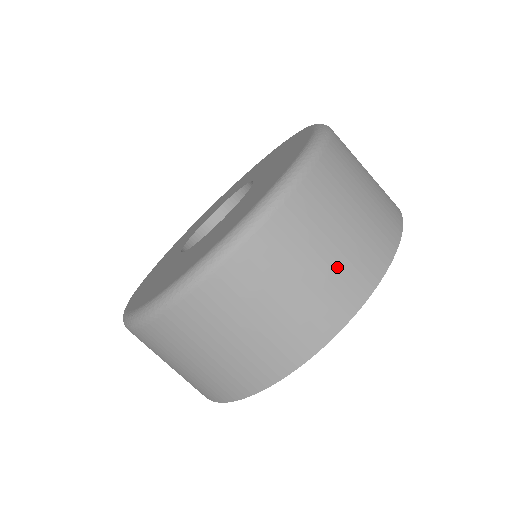
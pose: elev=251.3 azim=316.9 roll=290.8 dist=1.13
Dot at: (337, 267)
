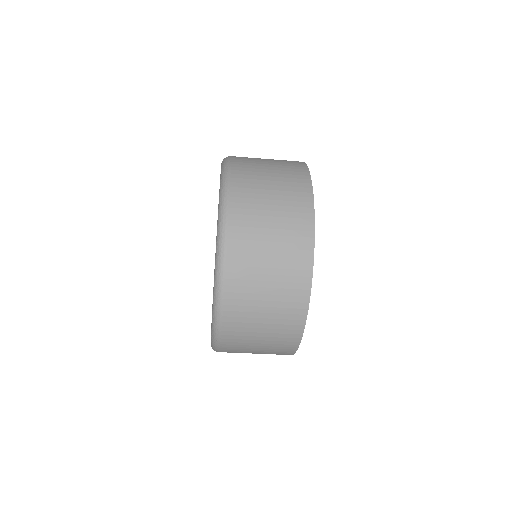
Dot at: (282, 258)
